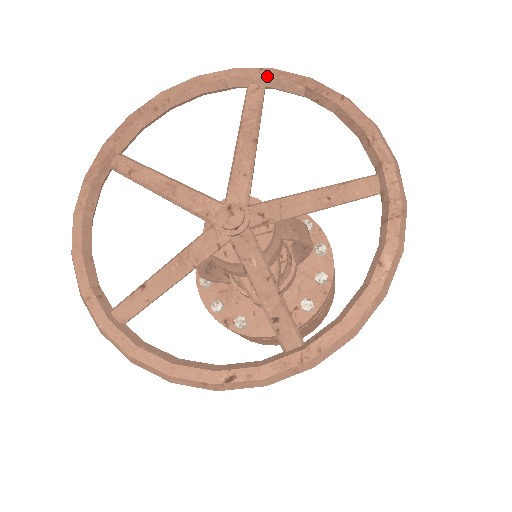
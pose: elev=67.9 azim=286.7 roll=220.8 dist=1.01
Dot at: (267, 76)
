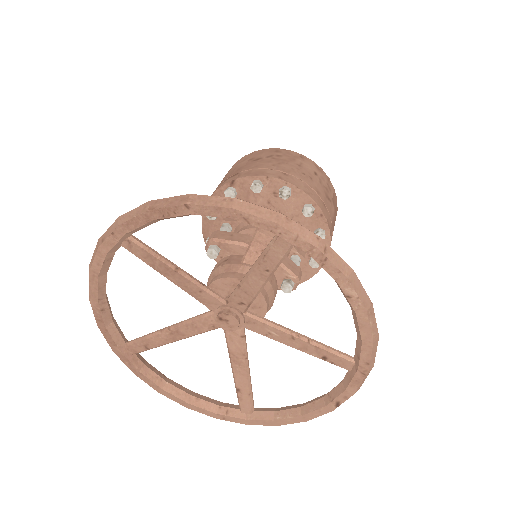
Dot at: (123, 234)
